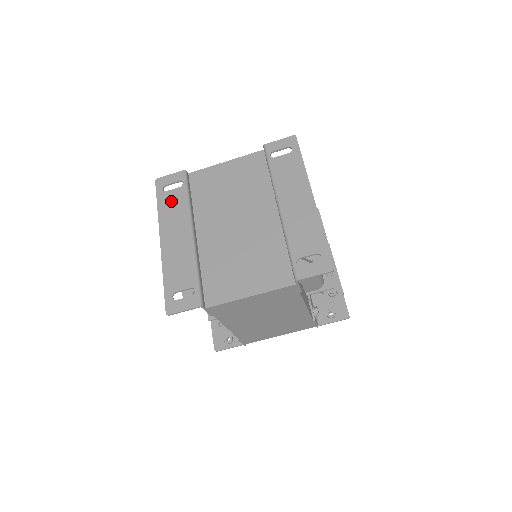
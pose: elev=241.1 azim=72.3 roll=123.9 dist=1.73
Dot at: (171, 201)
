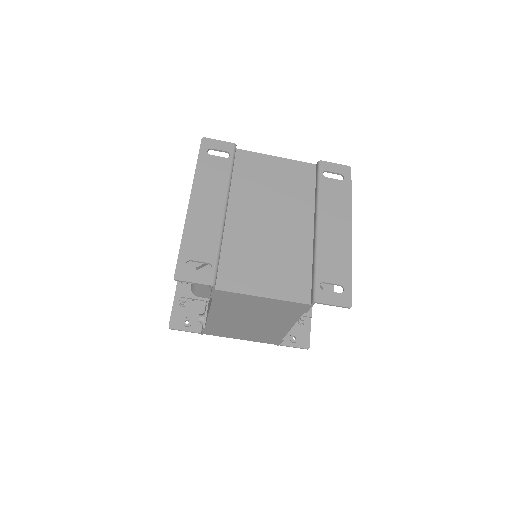
Dot at: (213, 167)
